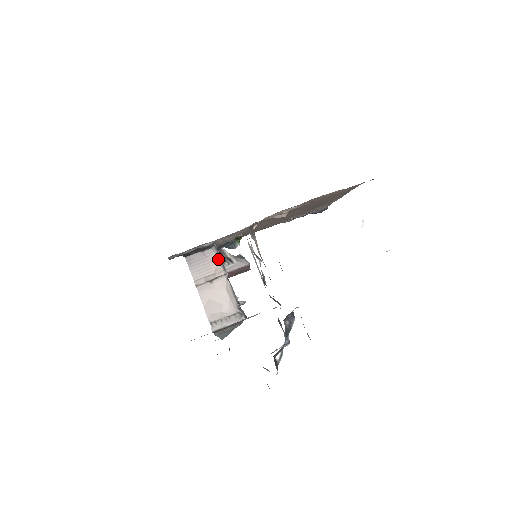
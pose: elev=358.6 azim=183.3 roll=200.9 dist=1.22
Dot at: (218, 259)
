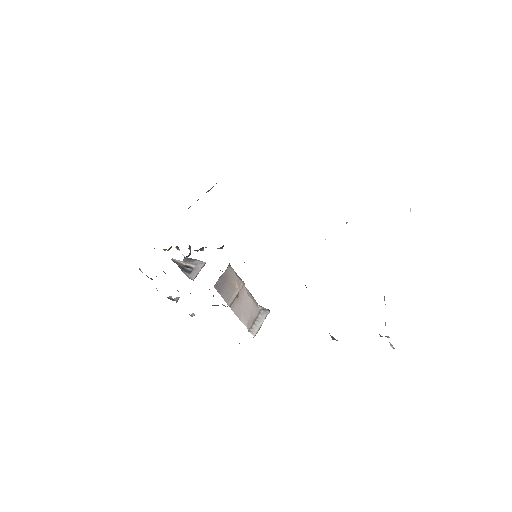
Dot at: (235, 274)
